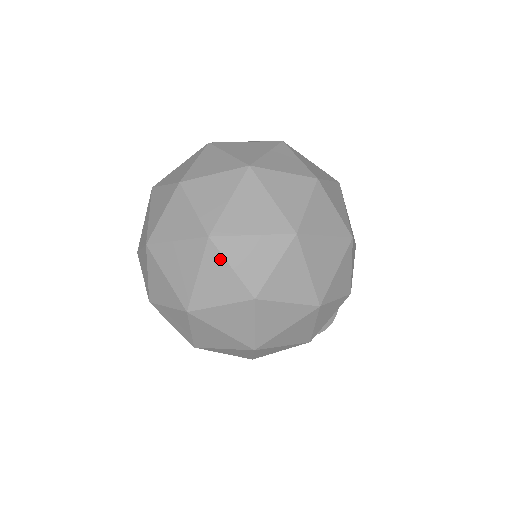
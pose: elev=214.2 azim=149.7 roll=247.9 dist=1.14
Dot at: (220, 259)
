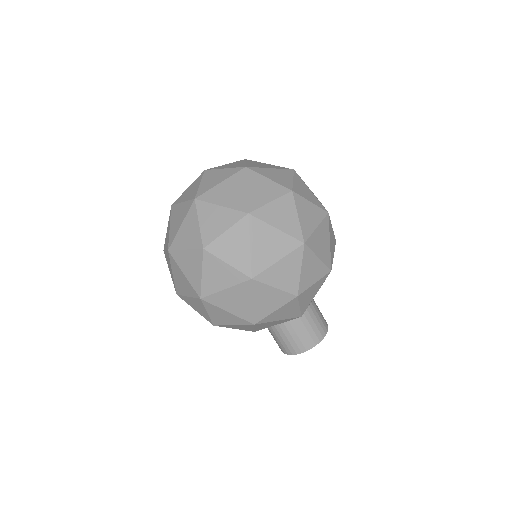
Dot at: (259, 176)
